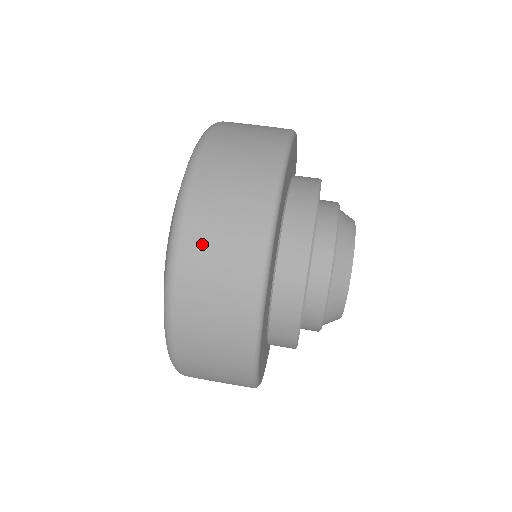
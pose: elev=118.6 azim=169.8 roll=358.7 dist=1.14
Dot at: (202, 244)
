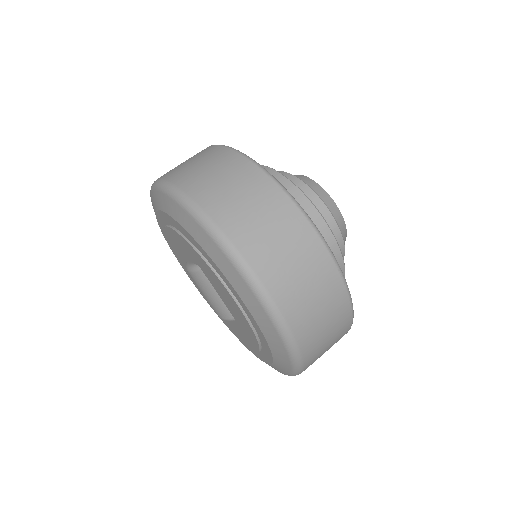
Dot at: (193, 177)
